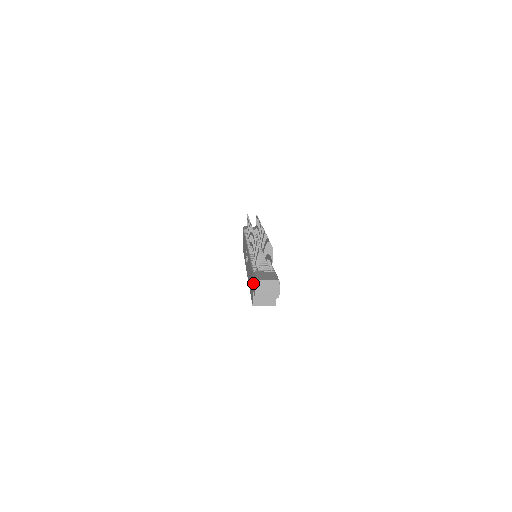
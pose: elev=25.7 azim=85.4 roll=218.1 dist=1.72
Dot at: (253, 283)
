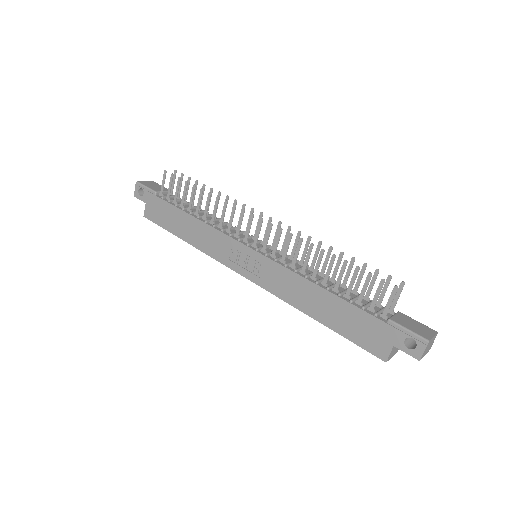
Dot at: (396, 337)
